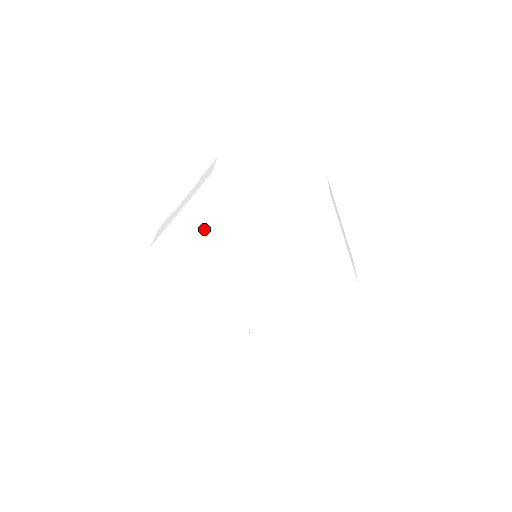
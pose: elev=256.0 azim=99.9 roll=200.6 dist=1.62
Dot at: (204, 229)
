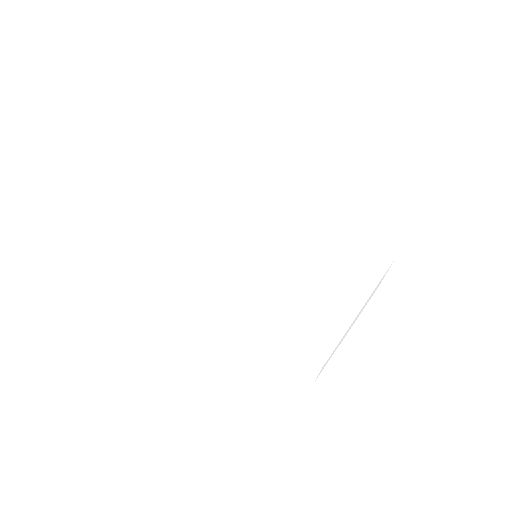
Dot at: (194, 203)
